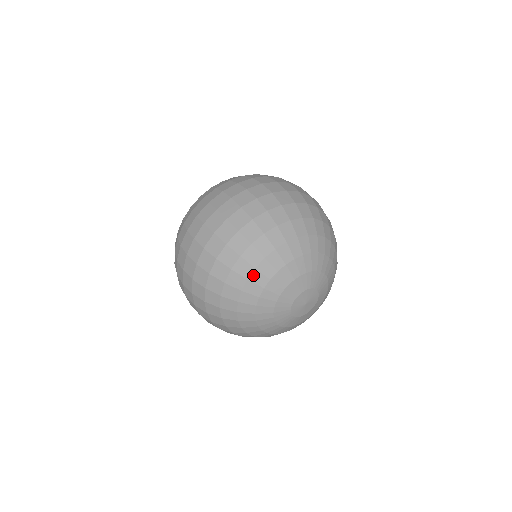
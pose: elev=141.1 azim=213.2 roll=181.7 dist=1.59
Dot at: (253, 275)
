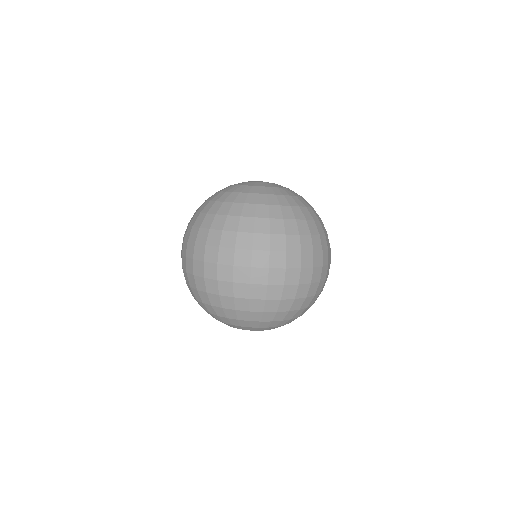
Dot at: (223, 318)
